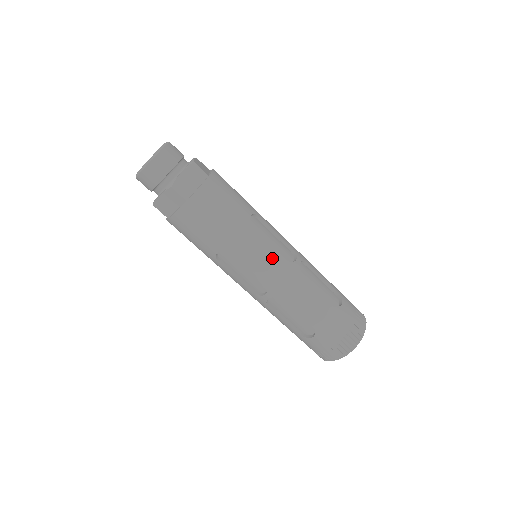
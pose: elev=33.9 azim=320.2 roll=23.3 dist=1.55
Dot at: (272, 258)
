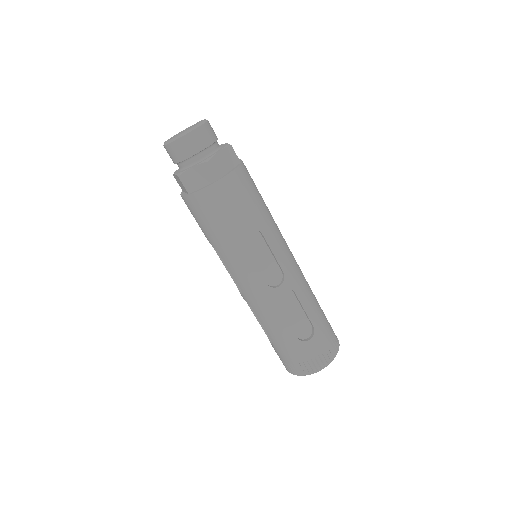
Dot at: (252, 276)
